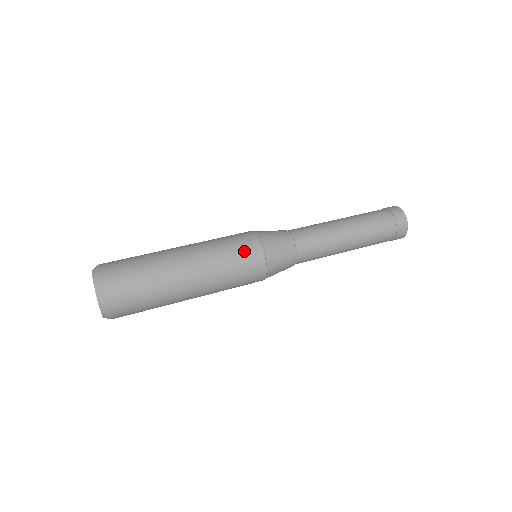
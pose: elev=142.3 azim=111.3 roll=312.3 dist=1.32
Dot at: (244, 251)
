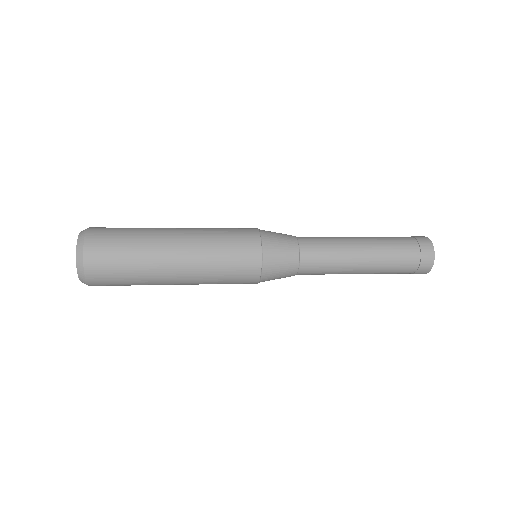
Dot at: (239, 235)
